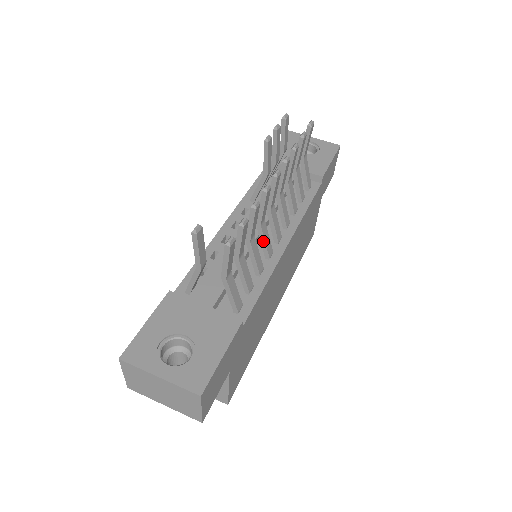
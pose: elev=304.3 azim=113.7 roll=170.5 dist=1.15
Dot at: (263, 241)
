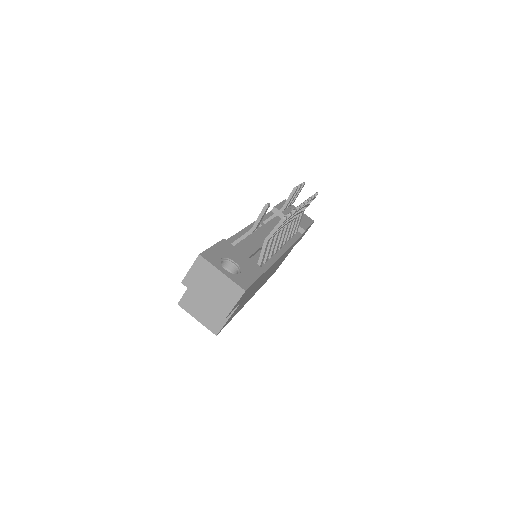
Dot at: (278, 240)
